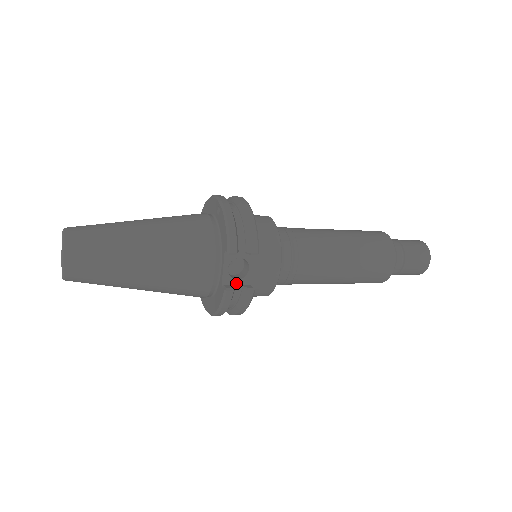
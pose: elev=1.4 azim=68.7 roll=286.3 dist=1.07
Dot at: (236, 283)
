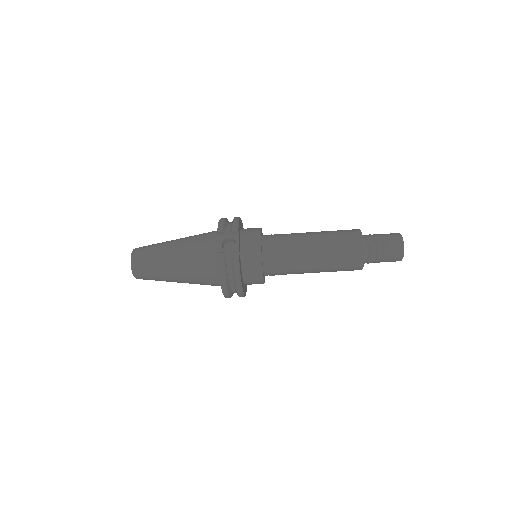
Dot at: (228, 253)
